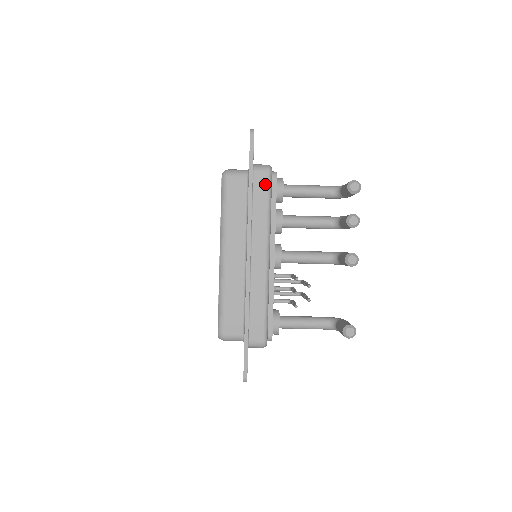
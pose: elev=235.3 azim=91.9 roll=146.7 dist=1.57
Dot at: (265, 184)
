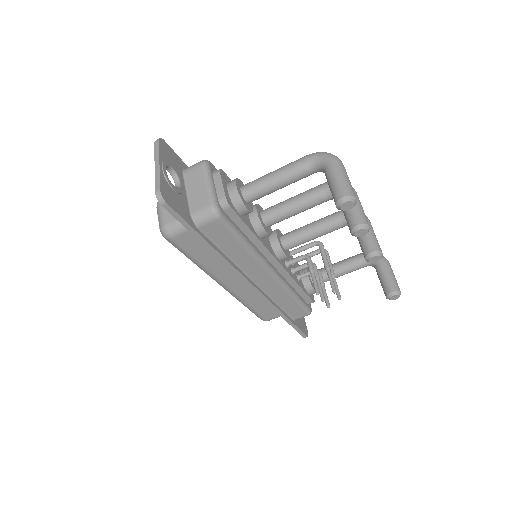
Dot at: (223, 231)
